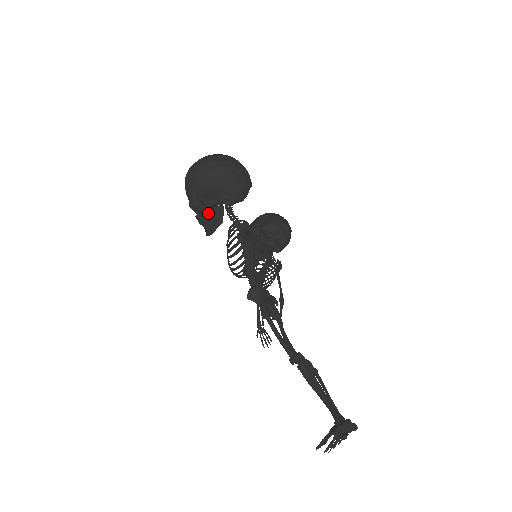
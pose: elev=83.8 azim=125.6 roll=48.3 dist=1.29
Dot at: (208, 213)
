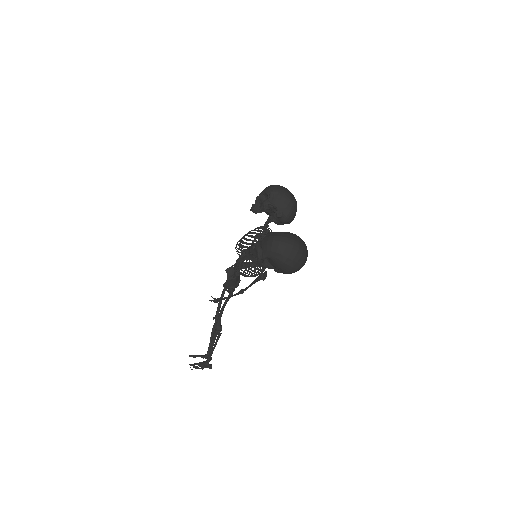
Dot at: occluded
